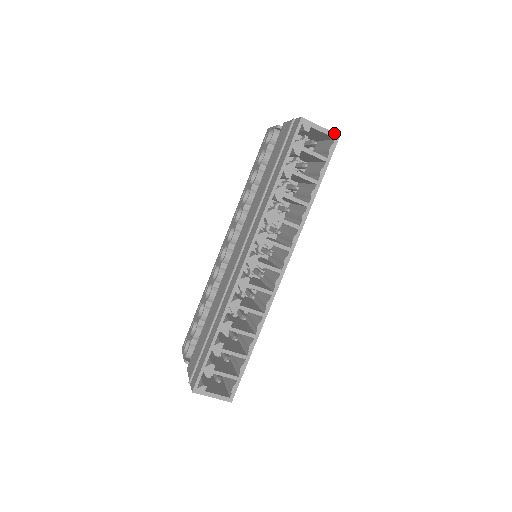
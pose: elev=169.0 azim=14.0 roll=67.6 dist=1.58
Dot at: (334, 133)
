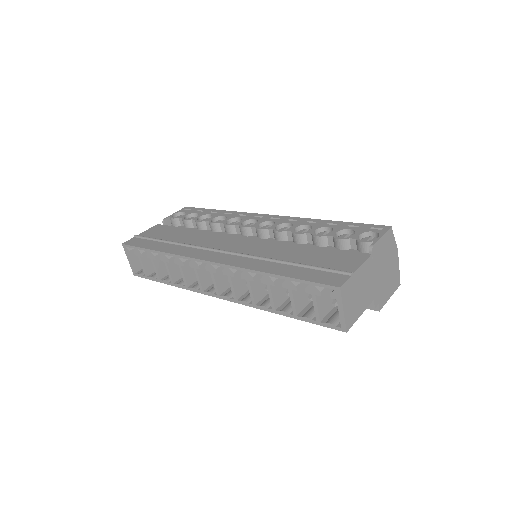
Dot at: (346, 326)
